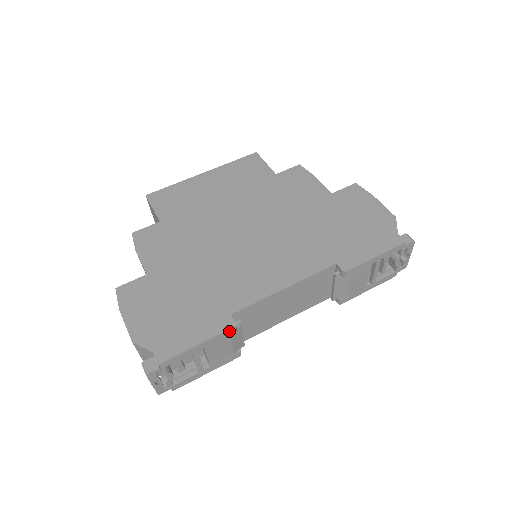
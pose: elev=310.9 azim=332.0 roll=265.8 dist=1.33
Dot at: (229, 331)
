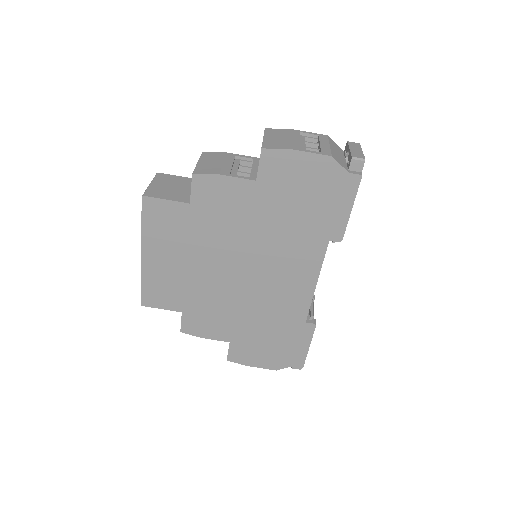
Dot at: (315, 327)
